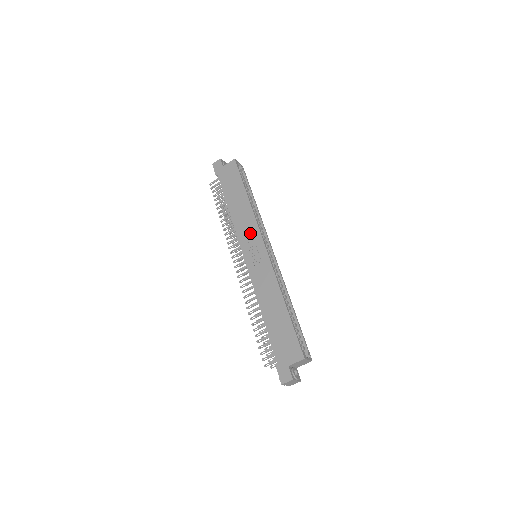
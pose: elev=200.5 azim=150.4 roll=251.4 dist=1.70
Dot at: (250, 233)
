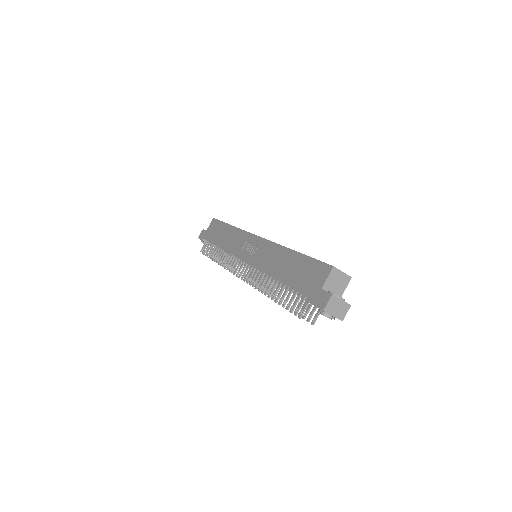
Dot at: (241, 242)
